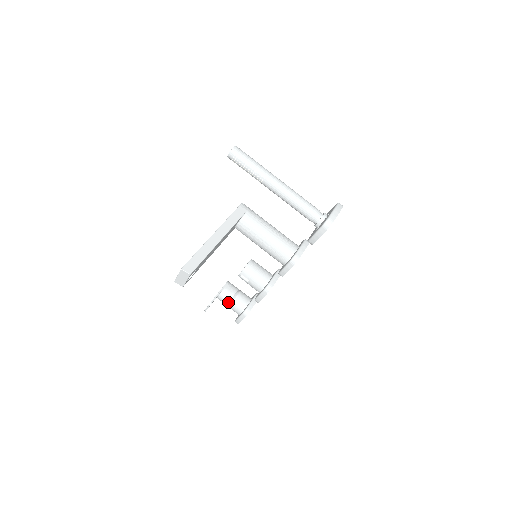
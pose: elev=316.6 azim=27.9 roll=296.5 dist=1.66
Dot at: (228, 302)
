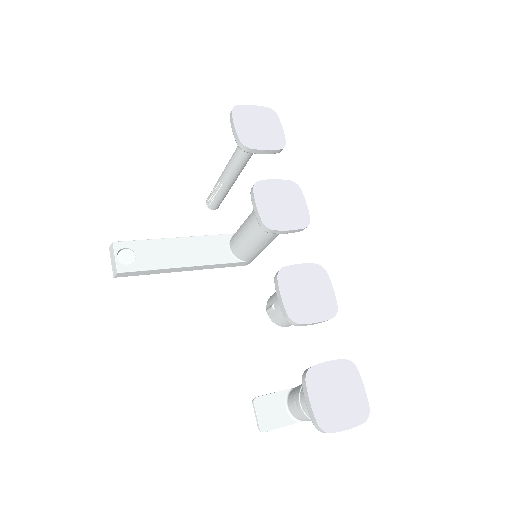
Dot at: (297, 399)
